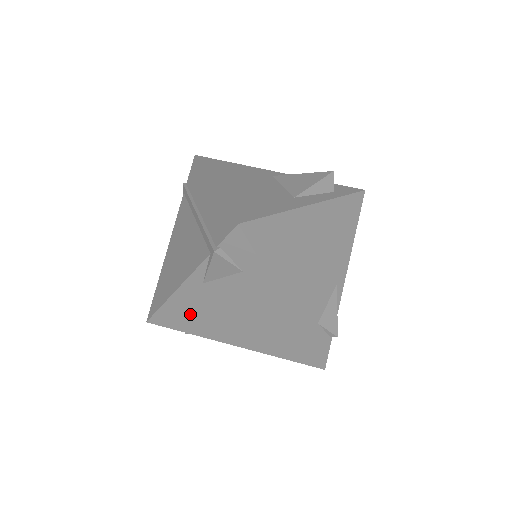
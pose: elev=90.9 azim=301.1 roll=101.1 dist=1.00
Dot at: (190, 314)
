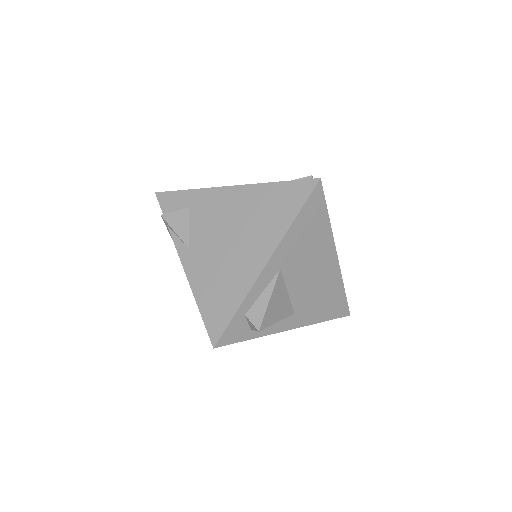
Dot at: (216, 285)
